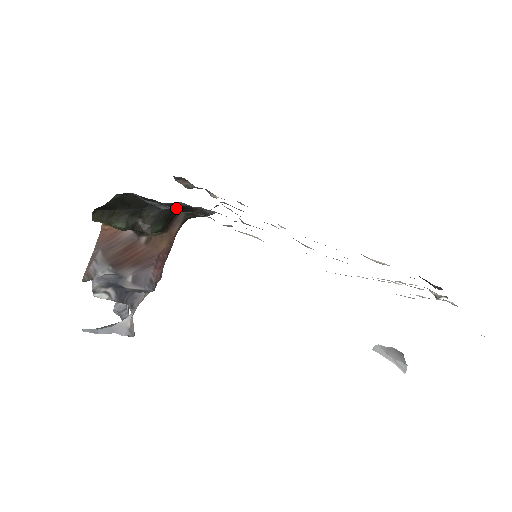
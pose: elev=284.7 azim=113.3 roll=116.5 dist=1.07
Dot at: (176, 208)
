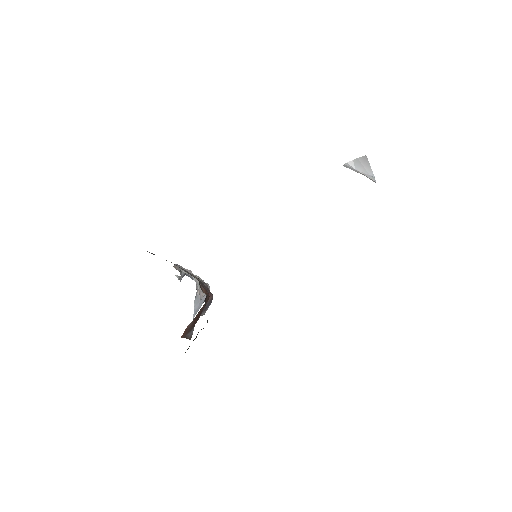
Dot at: occluded
